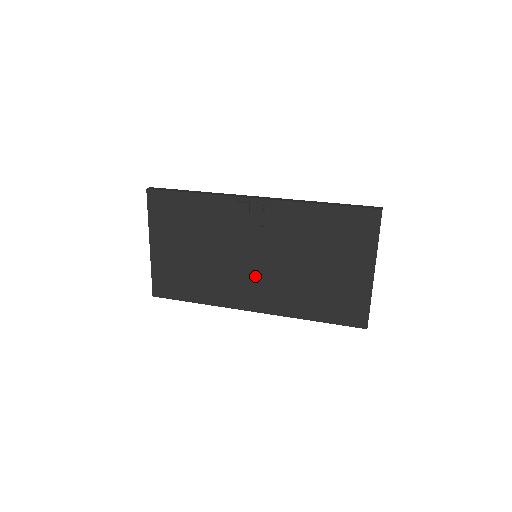
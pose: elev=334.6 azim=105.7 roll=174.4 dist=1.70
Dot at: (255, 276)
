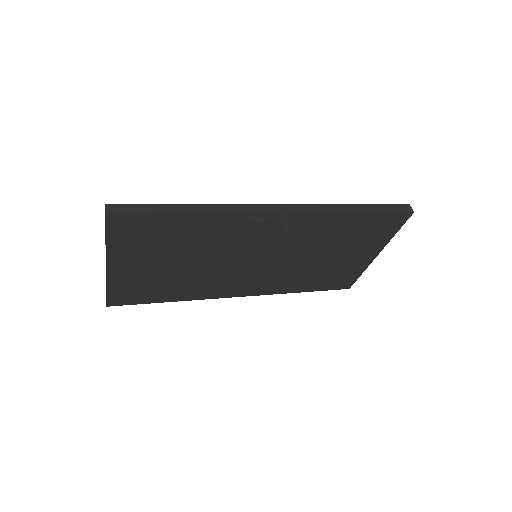
Dot at: (252, 273)
